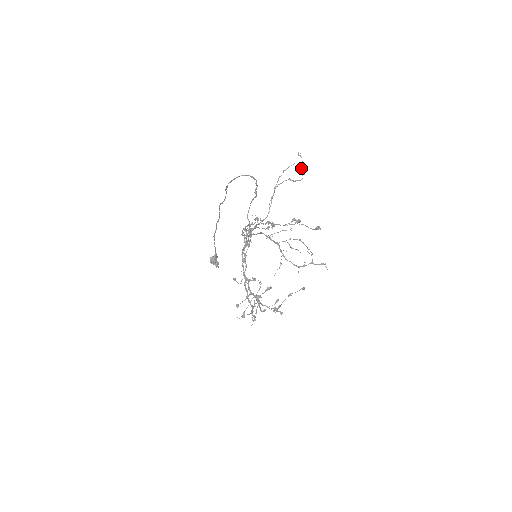
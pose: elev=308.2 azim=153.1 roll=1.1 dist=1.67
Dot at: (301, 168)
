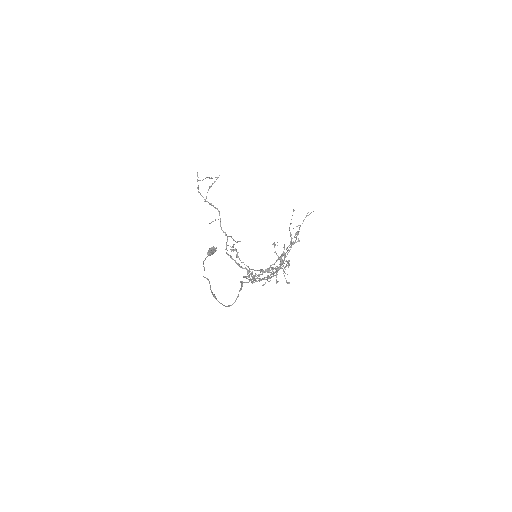
Dot at: occluded
